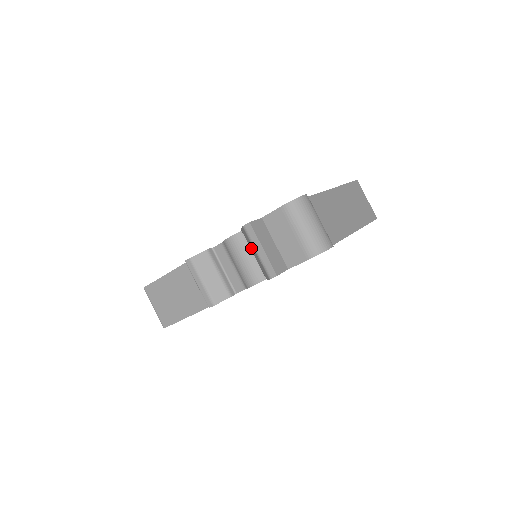
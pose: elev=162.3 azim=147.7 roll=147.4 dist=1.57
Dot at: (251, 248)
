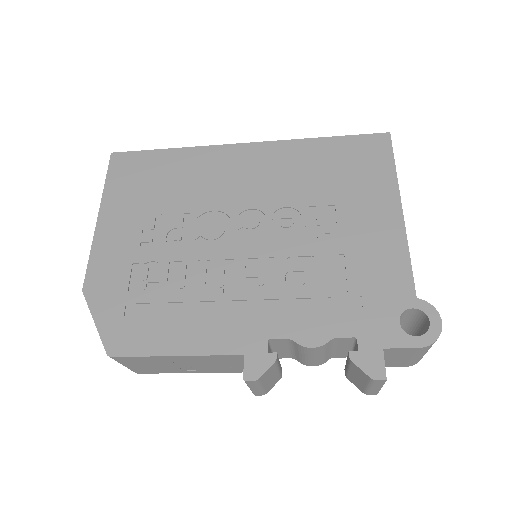
Dot at: (355, 373)
